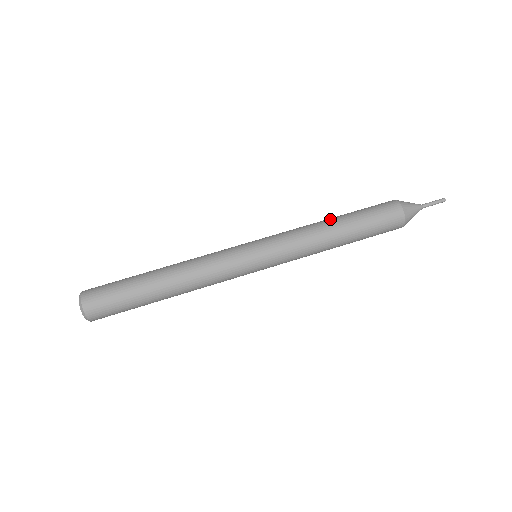
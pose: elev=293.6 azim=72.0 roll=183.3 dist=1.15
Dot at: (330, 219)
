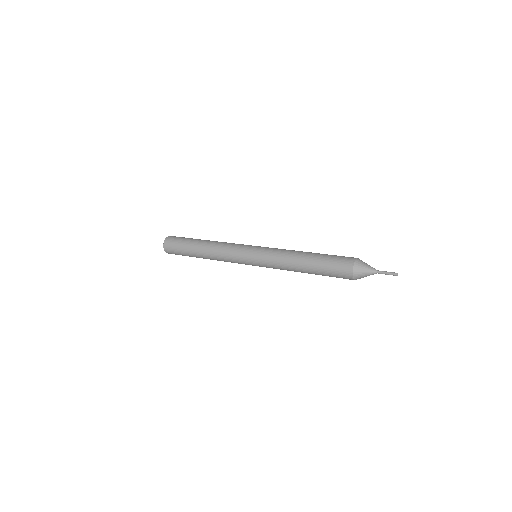
Dot at: occluded
